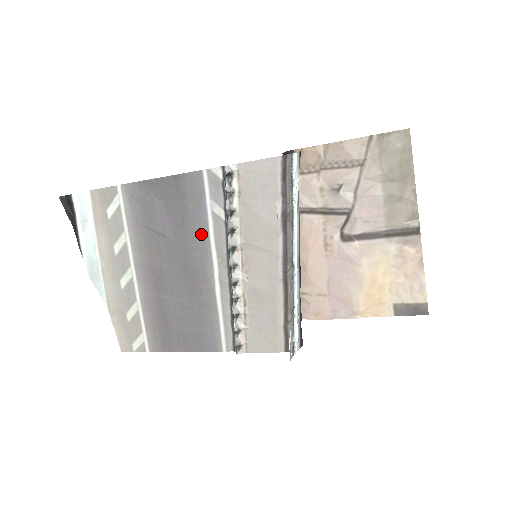
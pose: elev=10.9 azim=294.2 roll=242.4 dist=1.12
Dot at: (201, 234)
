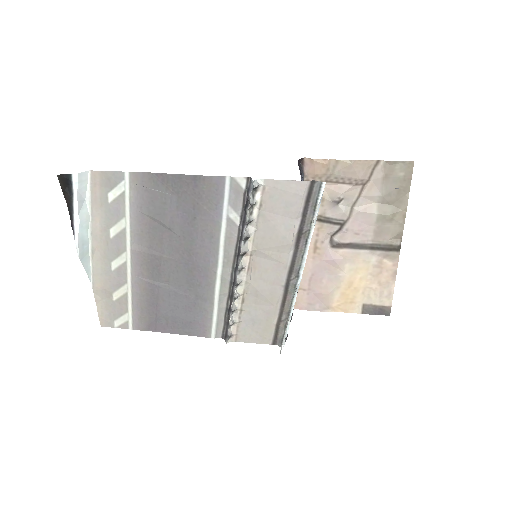
Dot at: (211, 234)
